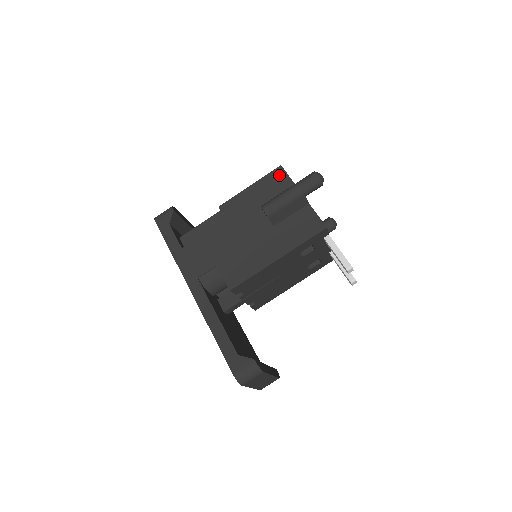
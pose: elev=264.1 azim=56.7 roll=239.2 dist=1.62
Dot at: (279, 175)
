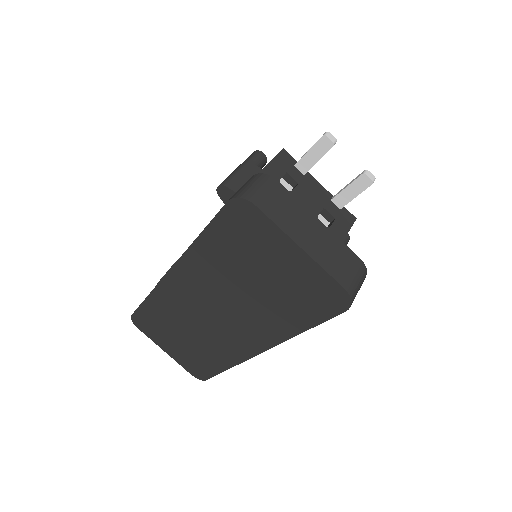
Dot at: occluded
